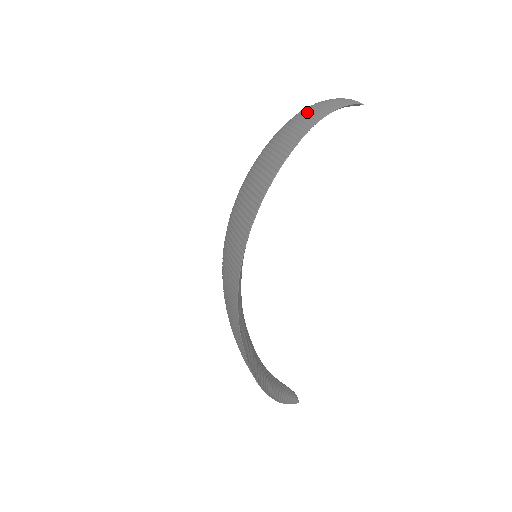
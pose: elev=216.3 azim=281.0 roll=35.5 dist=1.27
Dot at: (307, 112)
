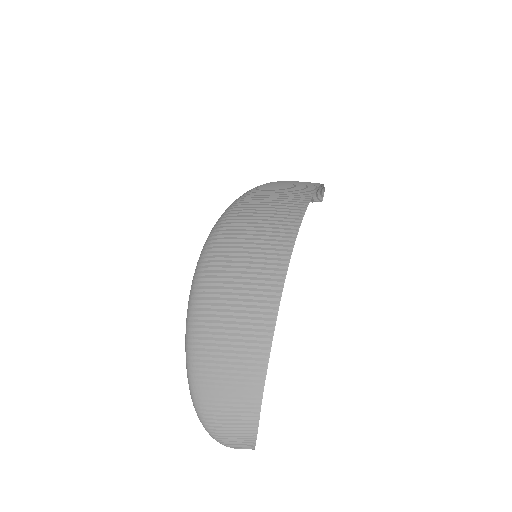
Dot at: occluded
